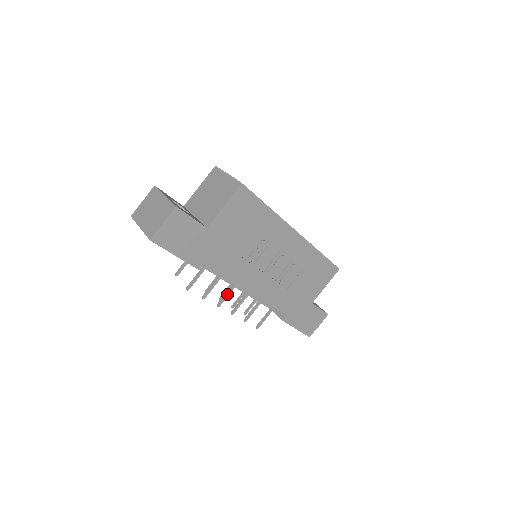
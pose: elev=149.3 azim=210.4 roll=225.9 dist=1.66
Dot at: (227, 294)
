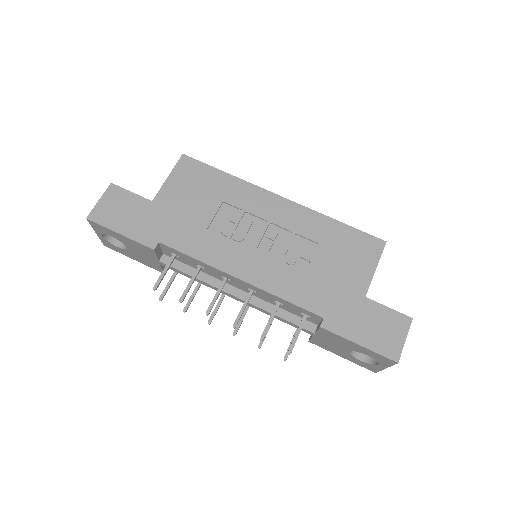
Dot at: (215, 295)
